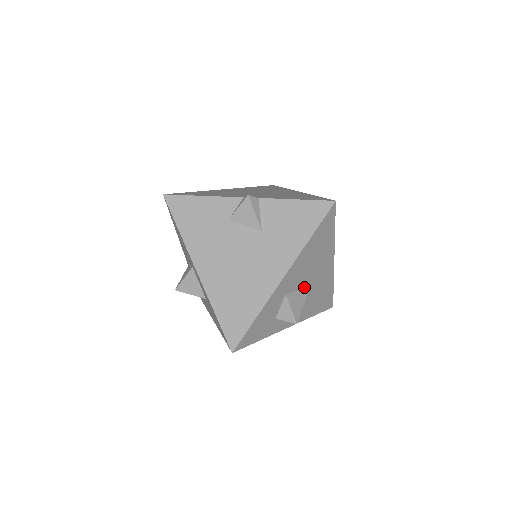
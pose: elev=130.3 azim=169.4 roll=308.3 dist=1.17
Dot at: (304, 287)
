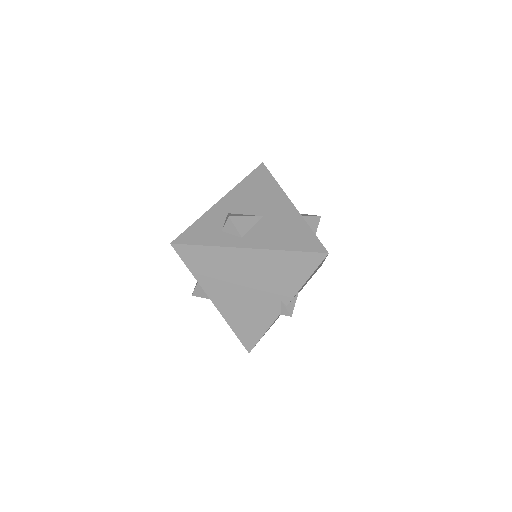
Dot at: (255, 215)
